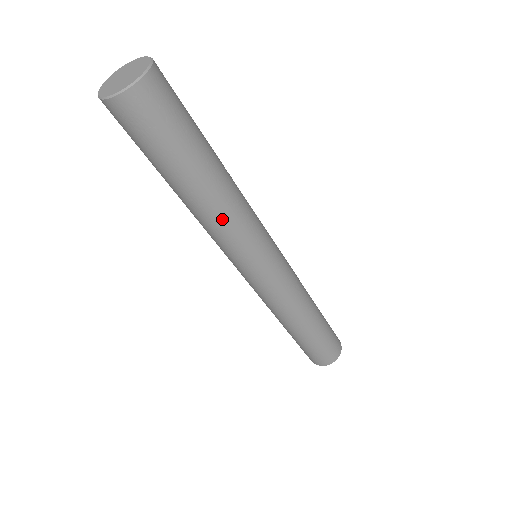
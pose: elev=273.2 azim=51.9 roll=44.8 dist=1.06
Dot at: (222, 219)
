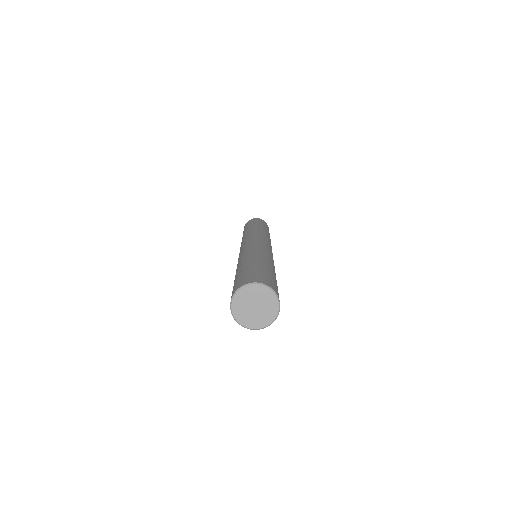
Dot at: occluded
